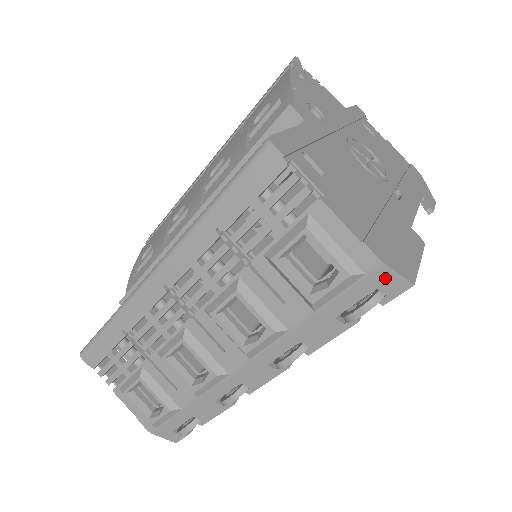
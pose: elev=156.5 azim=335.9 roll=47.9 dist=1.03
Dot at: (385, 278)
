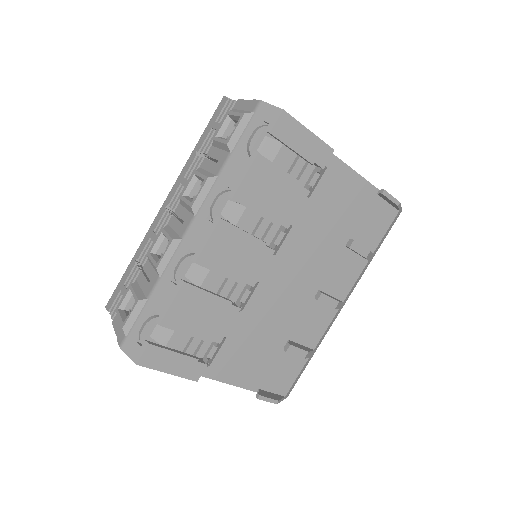
Dot at: (265, 111)
